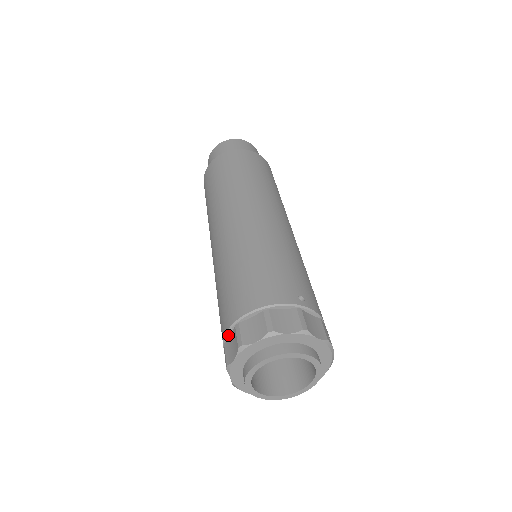
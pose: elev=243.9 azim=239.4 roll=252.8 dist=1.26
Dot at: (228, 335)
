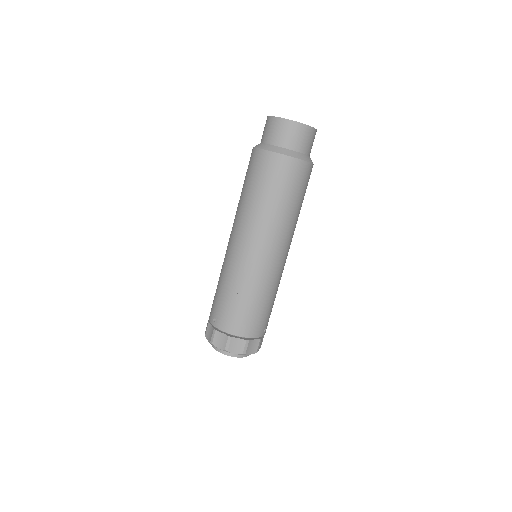
Dot at: (221, 330)
